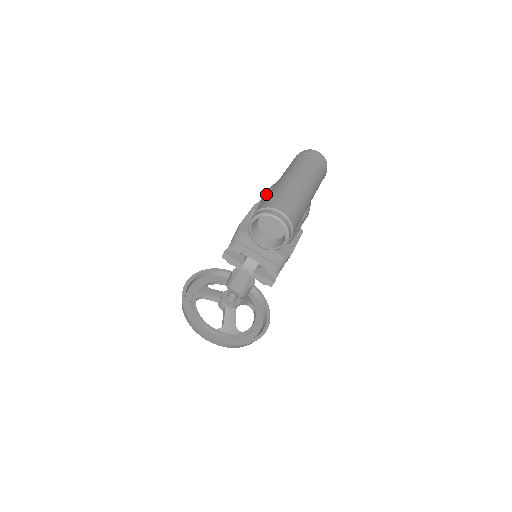
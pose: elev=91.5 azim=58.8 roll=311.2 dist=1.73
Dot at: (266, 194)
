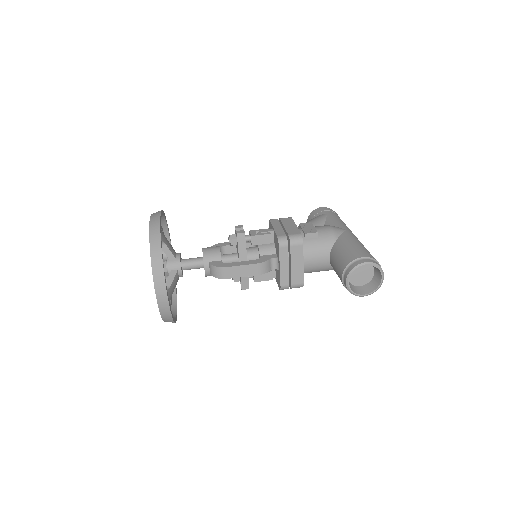
Dot at: (335, 232)
